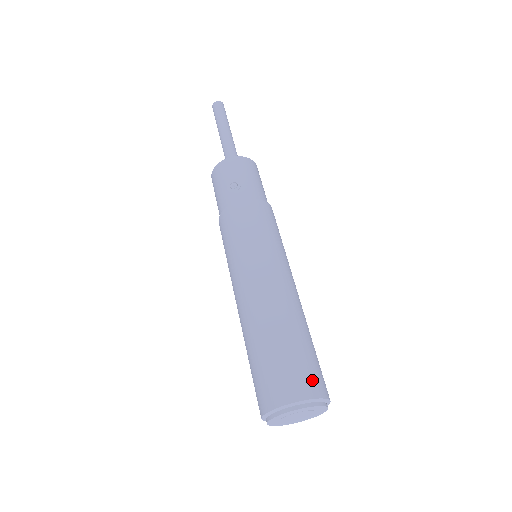
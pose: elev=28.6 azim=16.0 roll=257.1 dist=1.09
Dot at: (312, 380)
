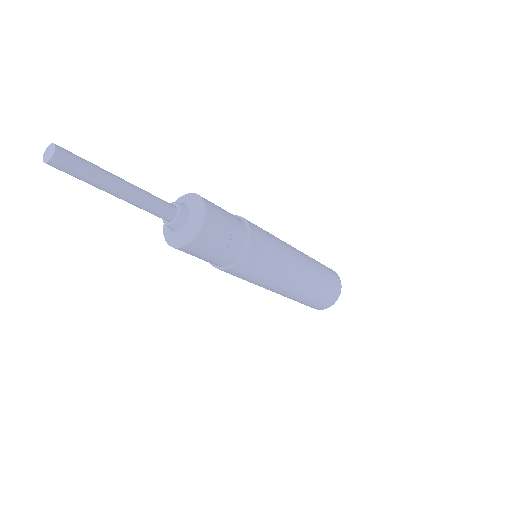
Dot at: (336, 277)
